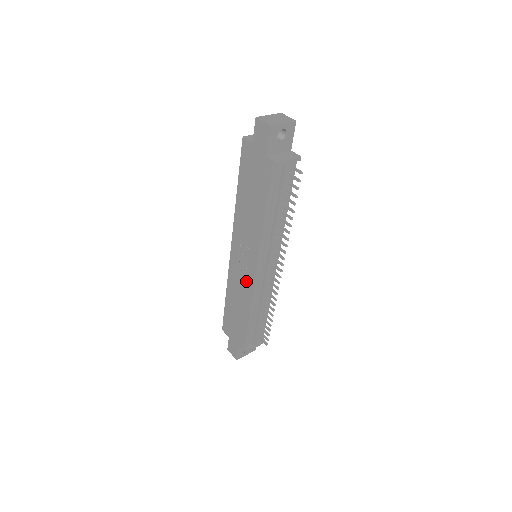
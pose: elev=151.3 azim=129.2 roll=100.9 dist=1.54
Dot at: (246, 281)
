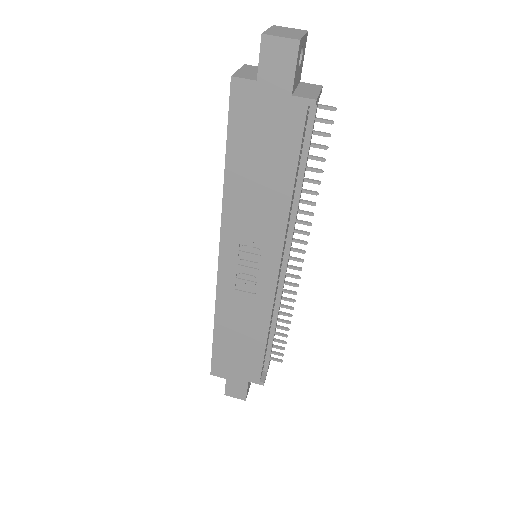
Dot at: (257, 295)
